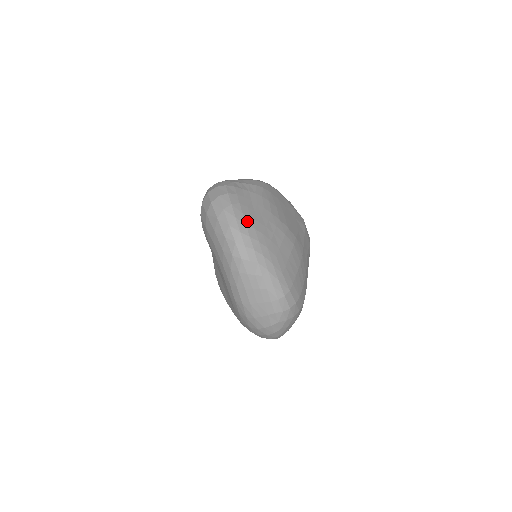
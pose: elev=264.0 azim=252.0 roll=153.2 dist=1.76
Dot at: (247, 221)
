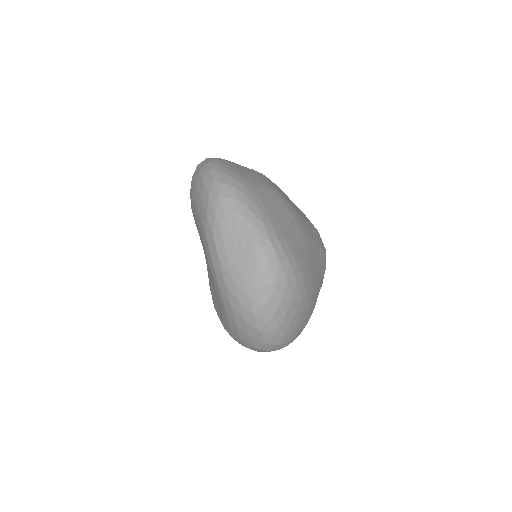
Dot at: (231, 169)
